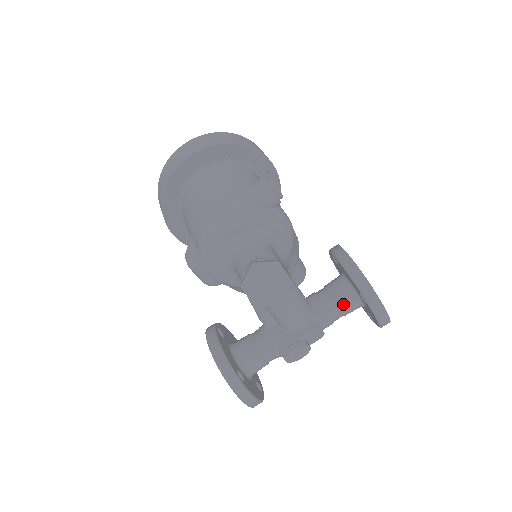
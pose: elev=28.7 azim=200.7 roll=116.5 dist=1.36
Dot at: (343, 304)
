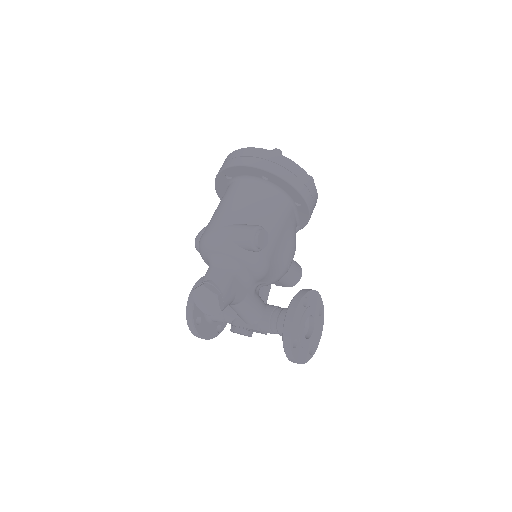
Dot at: (281, 331)
